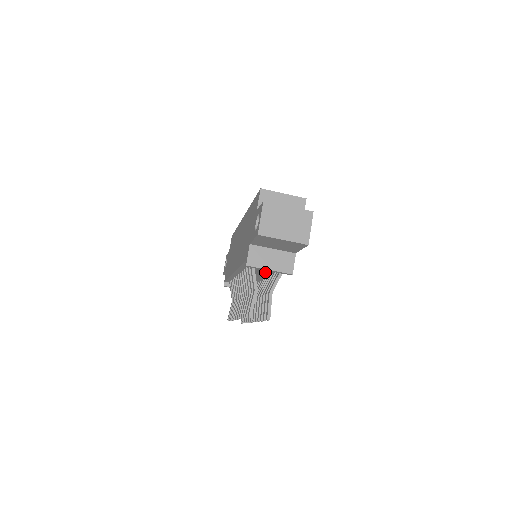
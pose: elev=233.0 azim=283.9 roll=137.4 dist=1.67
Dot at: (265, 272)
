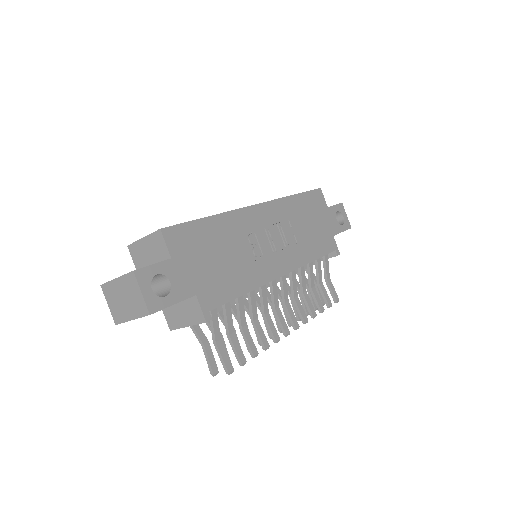
Dot at: occluded
